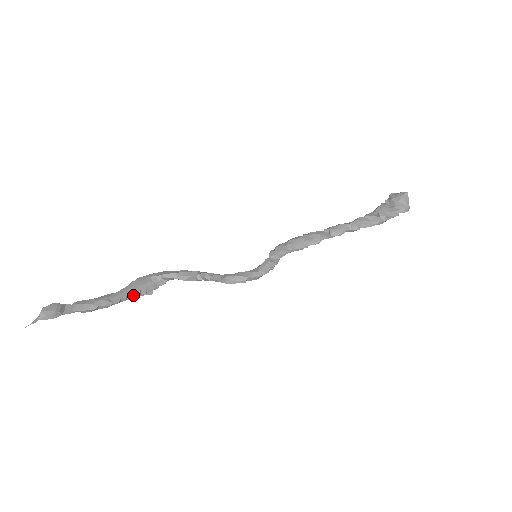
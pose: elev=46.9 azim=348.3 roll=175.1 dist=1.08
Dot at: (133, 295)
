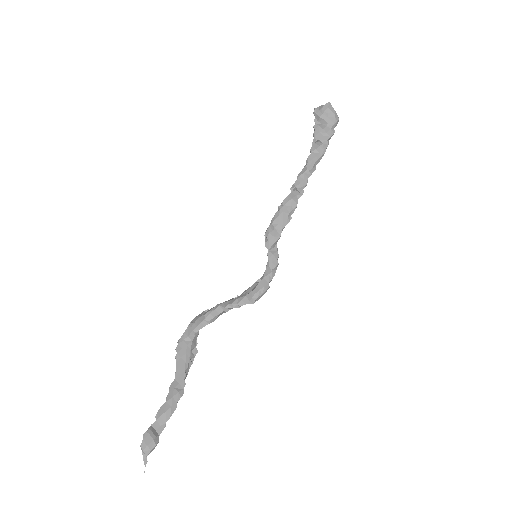
Dot at: (188, 367)
